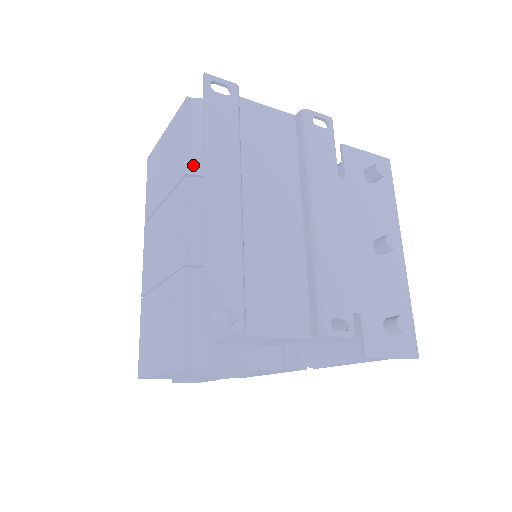
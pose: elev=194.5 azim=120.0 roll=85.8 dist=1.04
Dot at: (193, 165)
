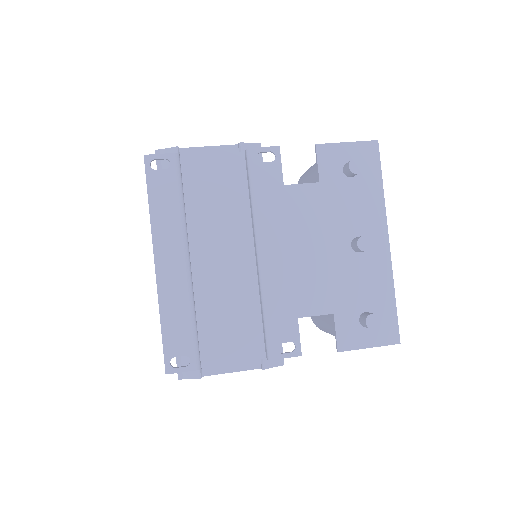
Dot at: occluded
